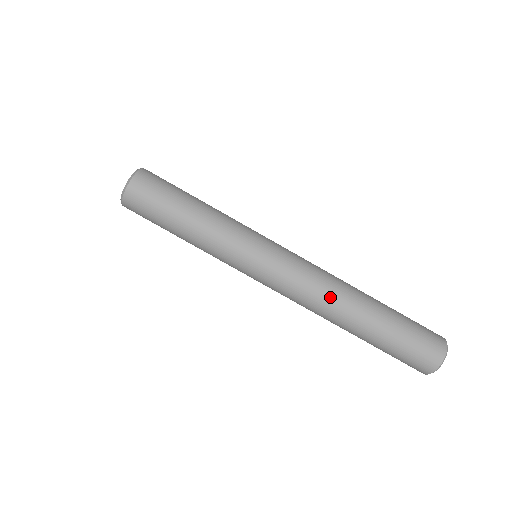
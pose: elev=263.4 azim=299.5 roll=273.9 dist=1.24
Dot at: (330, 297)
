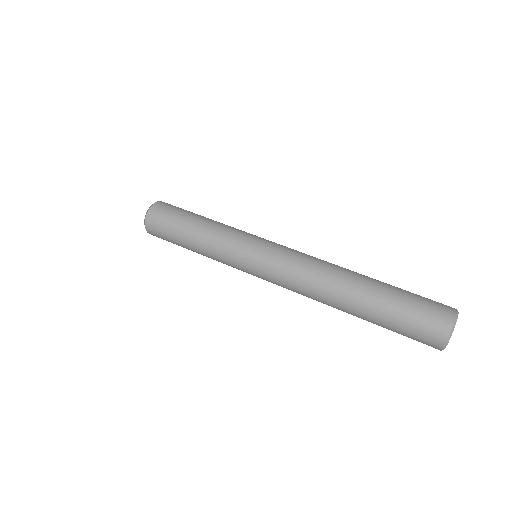
Dot at: (322, 276)
